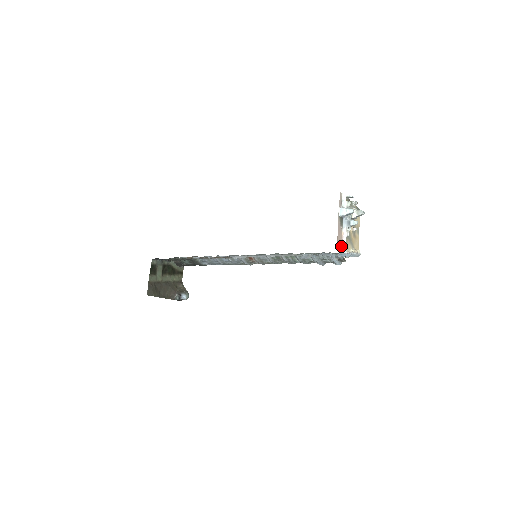
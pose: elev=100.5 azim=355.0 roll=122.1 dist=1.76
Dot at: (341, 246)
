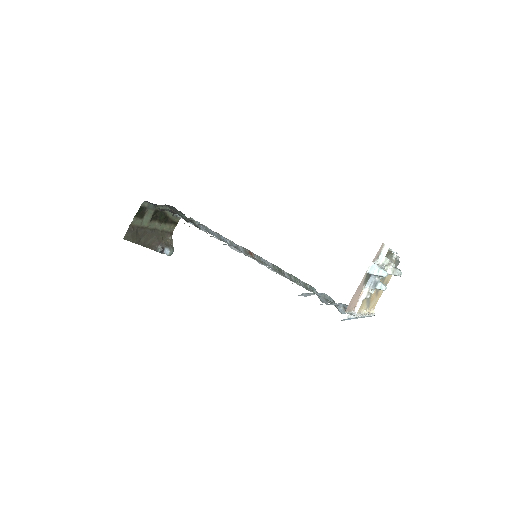
Dot at: (352, 307)
